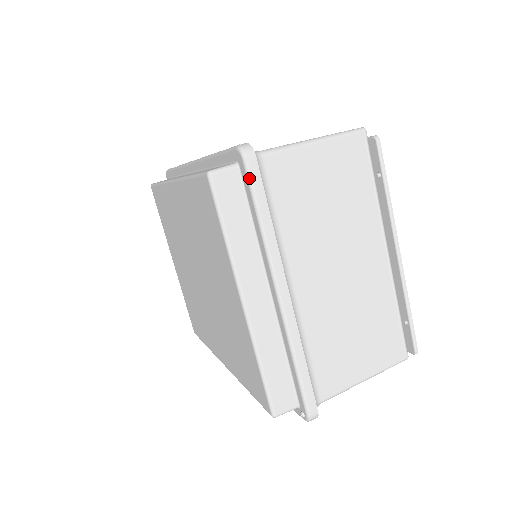
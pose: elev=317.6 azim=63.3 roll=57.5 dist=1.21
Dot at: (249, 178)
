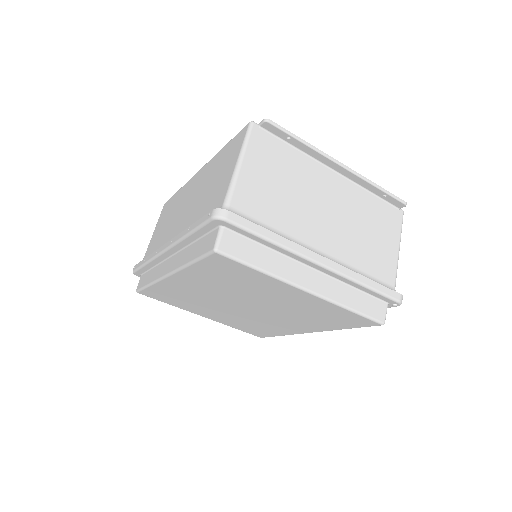
Dot at: (239, 227)
